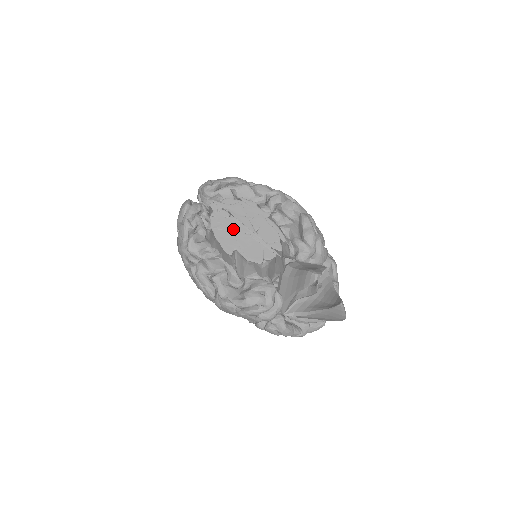
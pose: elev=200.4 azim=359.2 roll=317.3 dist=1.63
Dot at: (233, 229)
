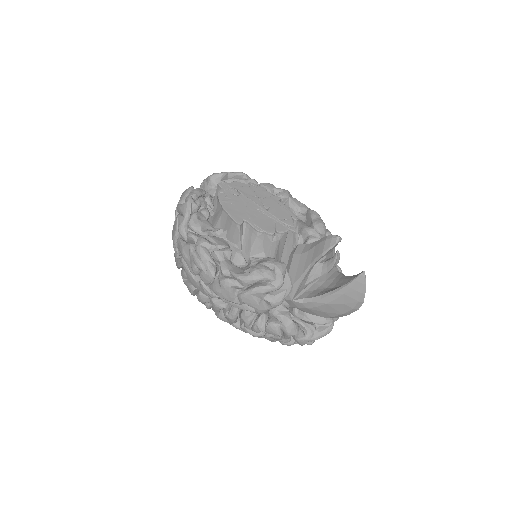
Dot at: (243, 204)
